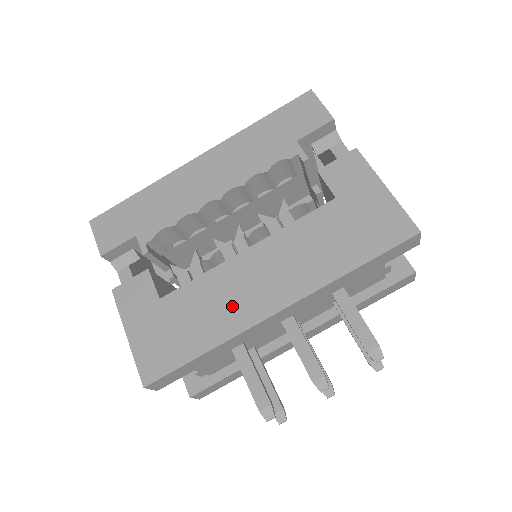
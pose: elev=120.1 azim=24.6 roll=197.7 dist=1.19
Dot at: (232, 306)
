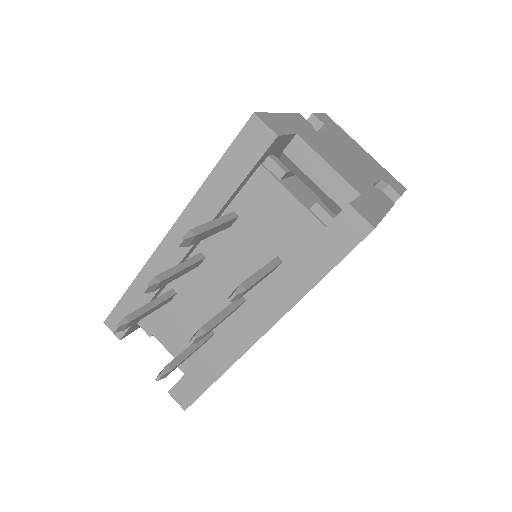
Dot at: occluded
